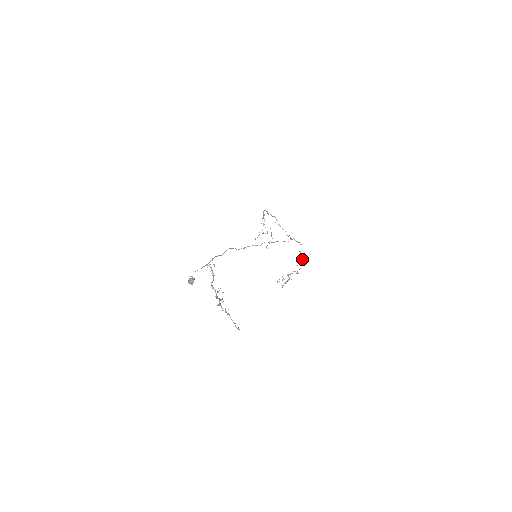
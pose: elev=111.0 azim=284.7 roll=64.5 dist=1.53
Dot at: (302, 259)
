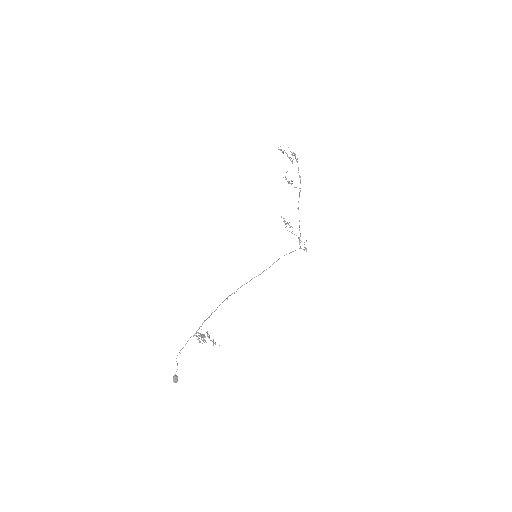
Dot at: occluded
